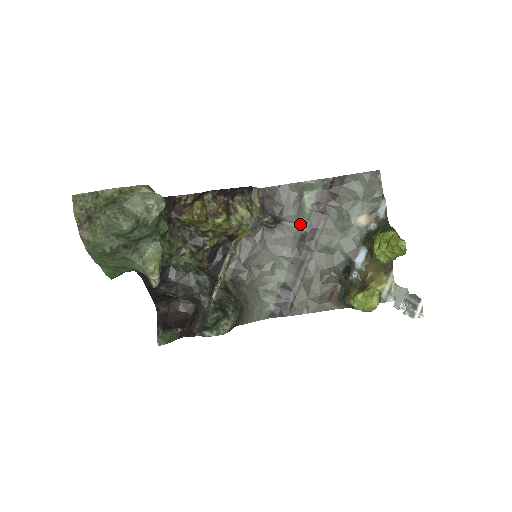
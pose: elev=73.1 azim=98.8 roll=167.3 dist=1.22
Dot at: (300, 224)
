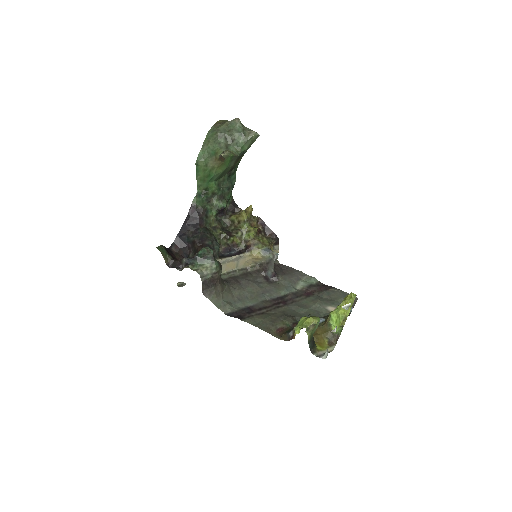
Dot at: (289, 289)
